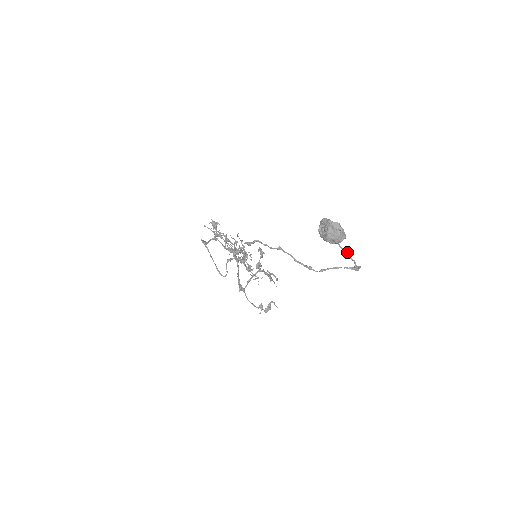
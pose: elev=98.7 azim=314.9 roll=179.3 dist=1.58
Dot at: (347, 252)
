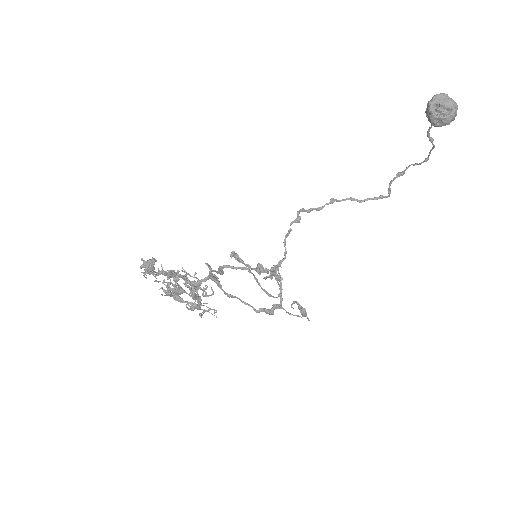
Dot at: (432, 140)
